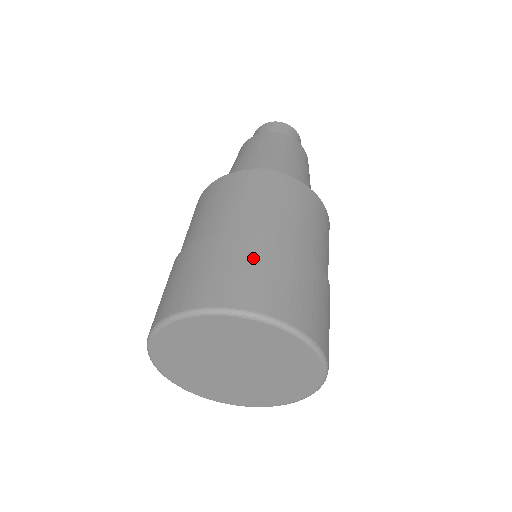
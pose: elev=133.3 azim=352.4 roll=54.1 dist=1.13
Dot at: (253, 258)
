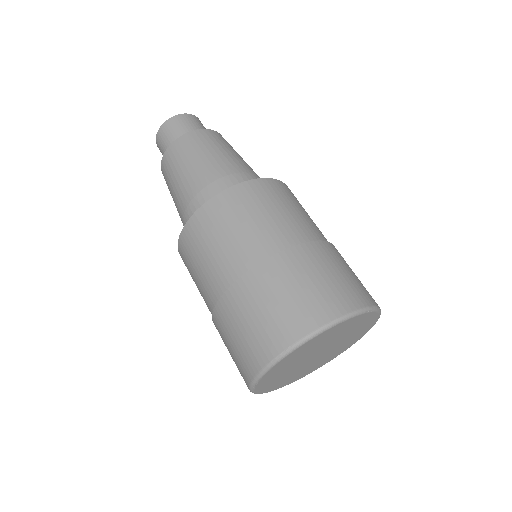
Dot at: (335, 263)
